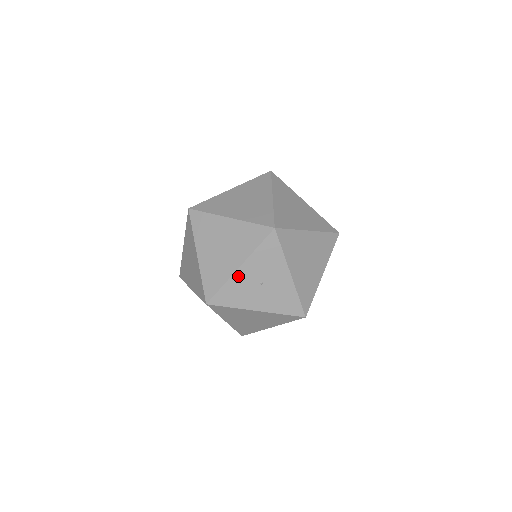
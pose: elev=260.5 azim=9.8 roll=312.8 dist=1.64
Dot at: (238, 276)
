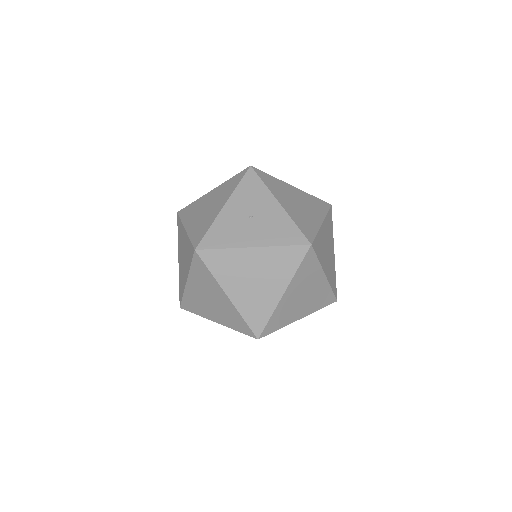
Dot at: (224, 215)
